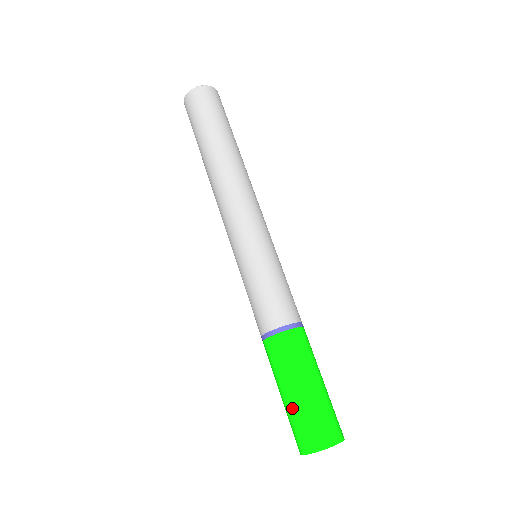
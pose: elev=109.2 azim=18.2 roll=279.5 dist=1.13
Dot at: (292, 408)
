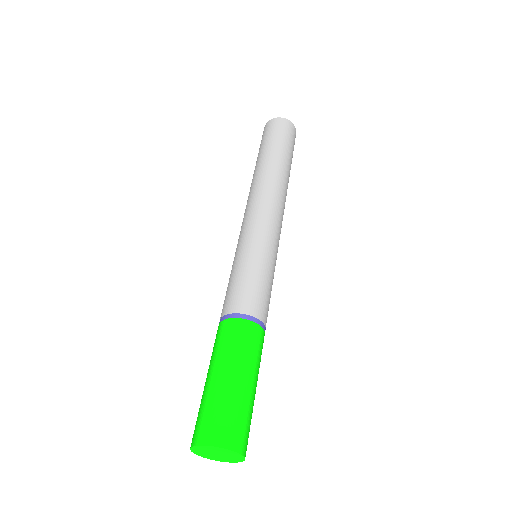
Dot at: (226, 392)
